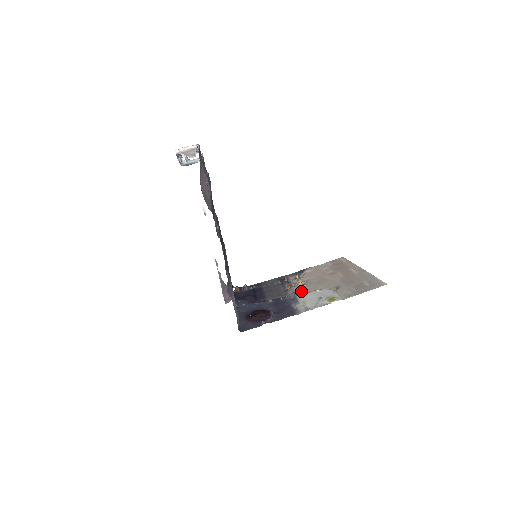
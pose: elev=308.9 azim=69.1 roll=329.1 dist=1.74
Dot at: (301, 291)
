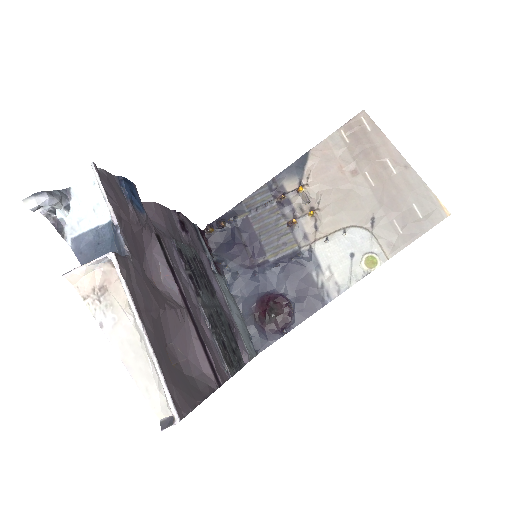
Dot at: (317, 233)
